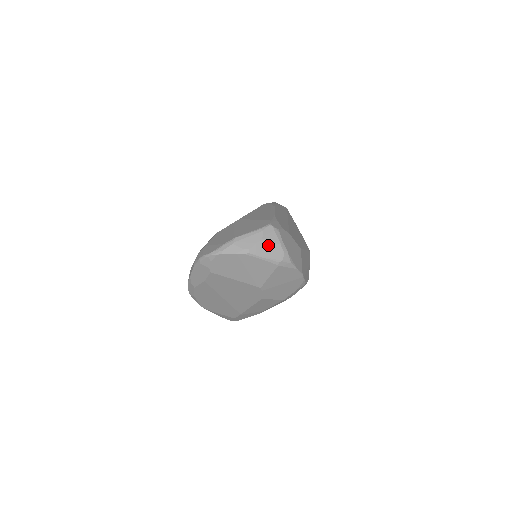
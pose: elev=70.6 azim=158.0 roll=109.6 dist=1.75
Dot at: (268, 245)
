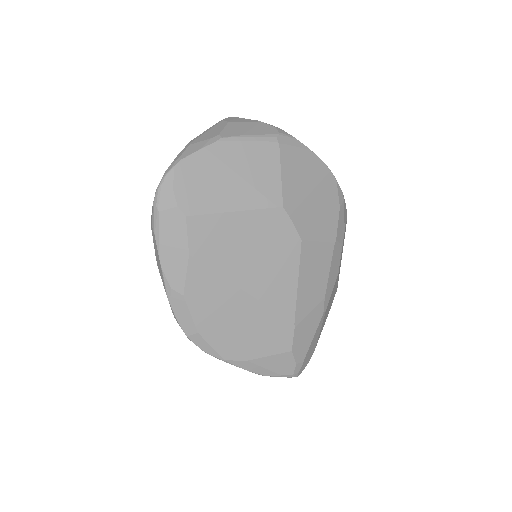
Dot at: (243, 126)
